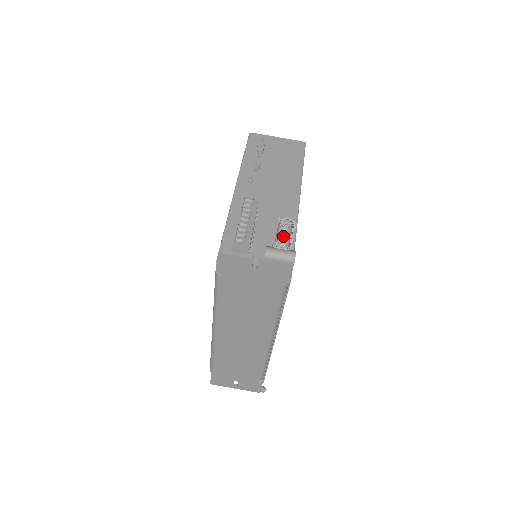
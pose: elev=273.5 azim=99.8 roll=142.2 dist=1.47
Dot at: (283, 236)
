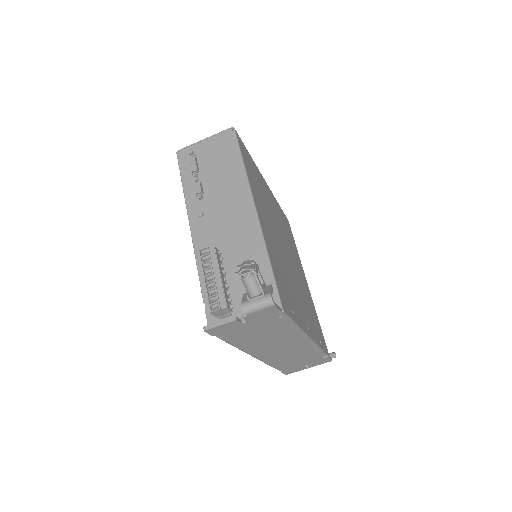
Dot at: (250, 286)
